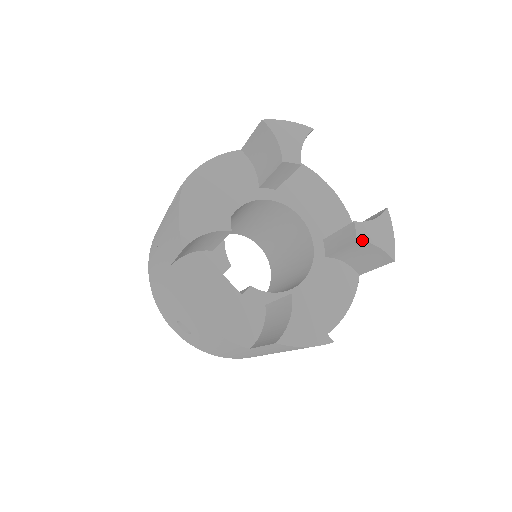
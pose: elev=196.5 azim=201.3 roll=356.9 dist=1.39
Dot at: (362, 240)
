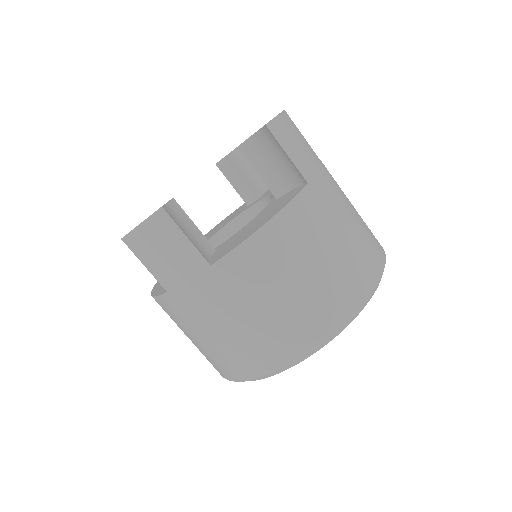
Dot at: (243, 142)
